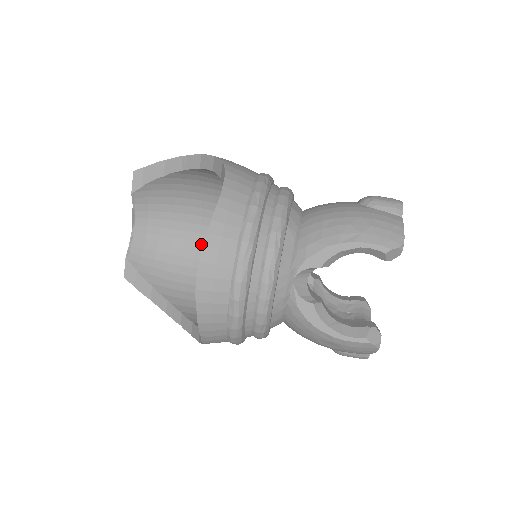
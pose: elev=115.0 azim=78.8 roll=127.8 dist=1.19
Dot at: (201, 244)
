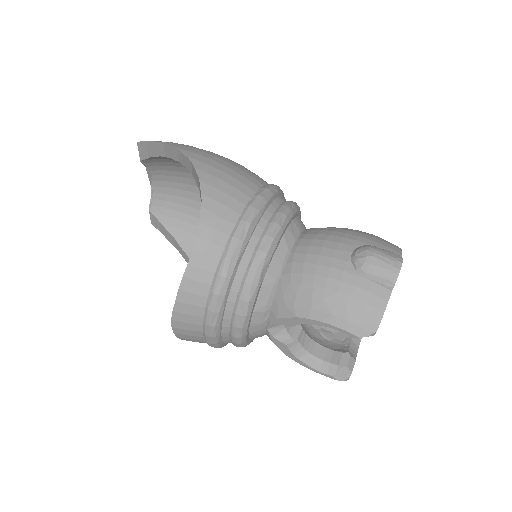
Dot at: occluded
